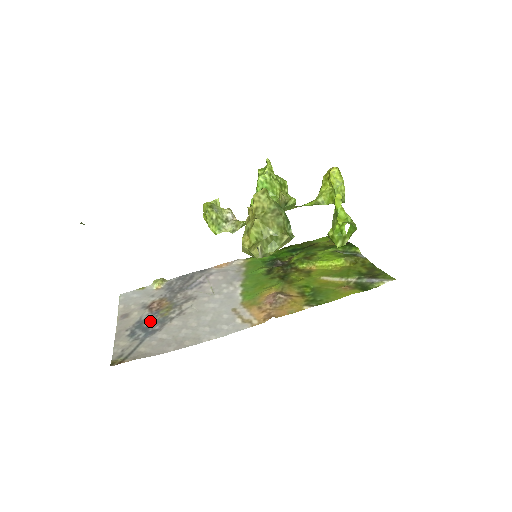
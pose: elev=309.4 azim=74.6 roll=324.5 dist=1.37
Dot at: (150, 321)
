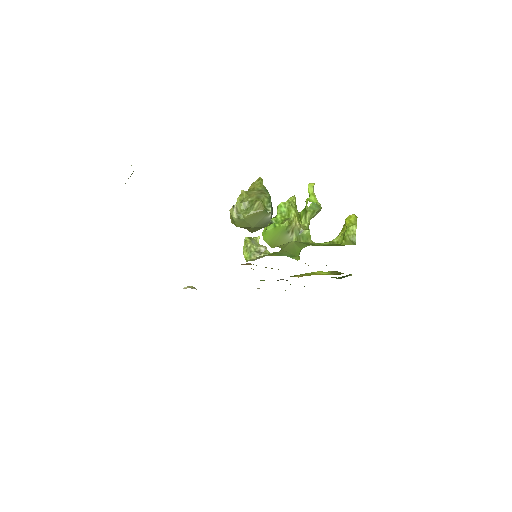
Dot at: occluded
